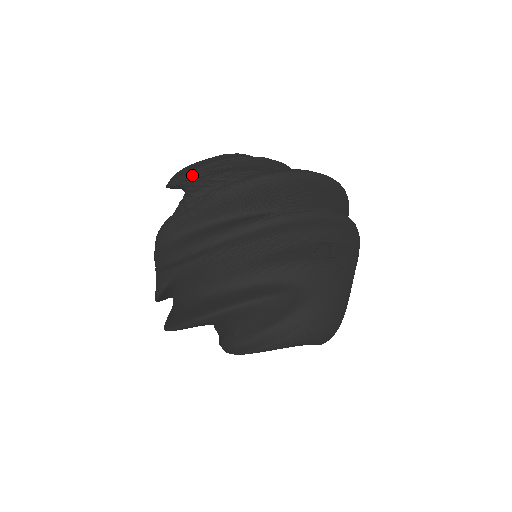
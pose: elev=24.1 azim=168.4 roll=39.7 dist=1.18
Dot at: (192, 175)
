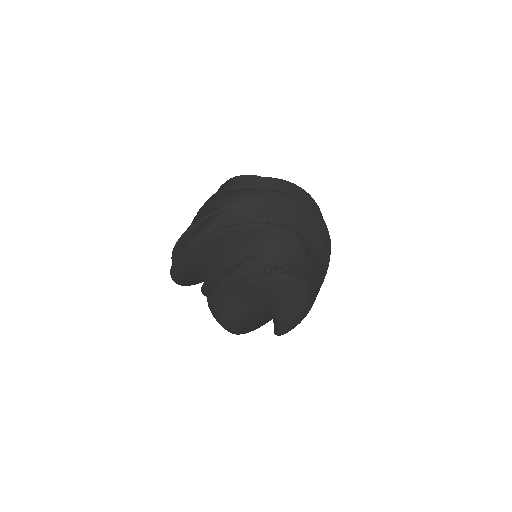
Dot at: occluded
